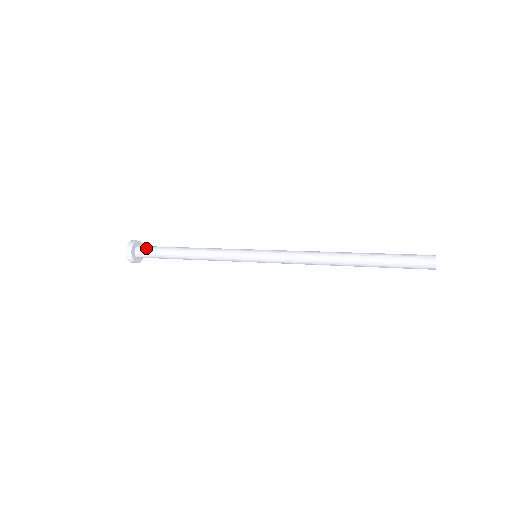
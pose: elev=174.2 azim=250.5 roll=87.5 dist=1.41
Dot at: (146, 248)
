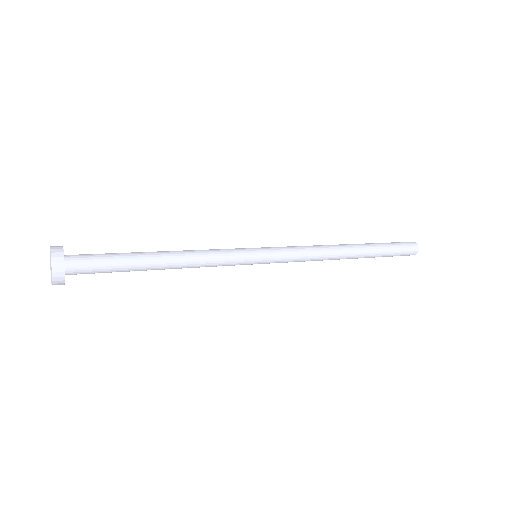
Dot at: (86, 257)
